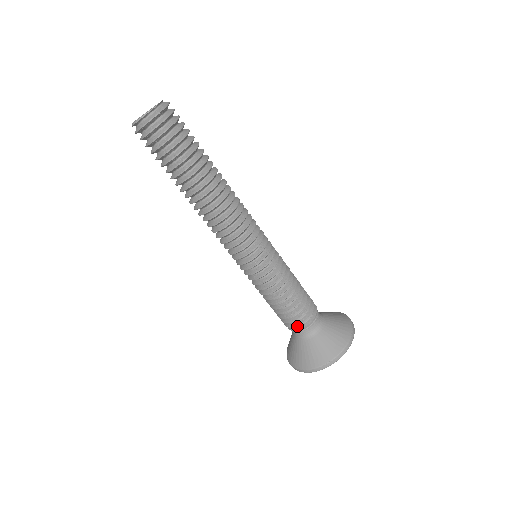
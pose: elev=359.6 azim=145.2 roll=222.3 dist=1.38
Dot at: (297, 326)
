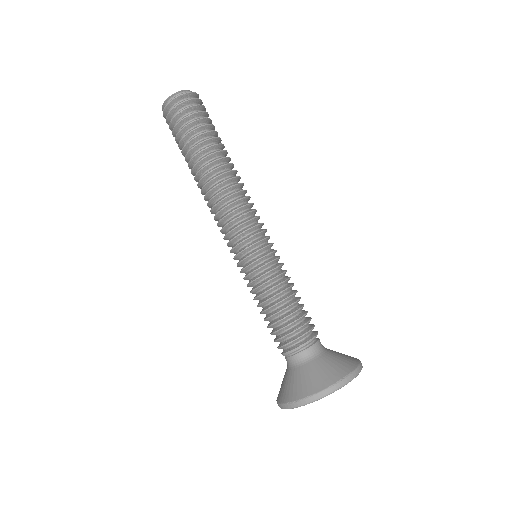
Dot at: (284, 349)
